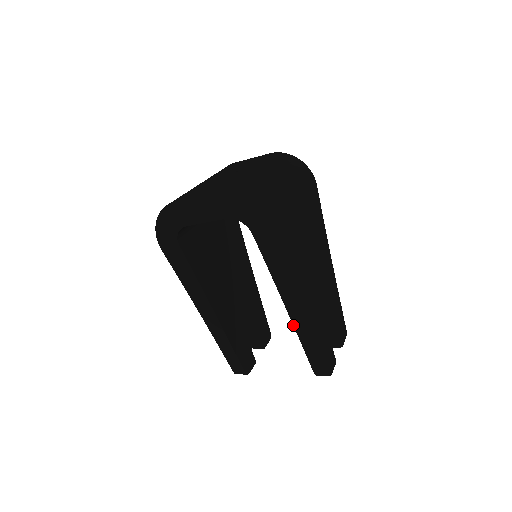
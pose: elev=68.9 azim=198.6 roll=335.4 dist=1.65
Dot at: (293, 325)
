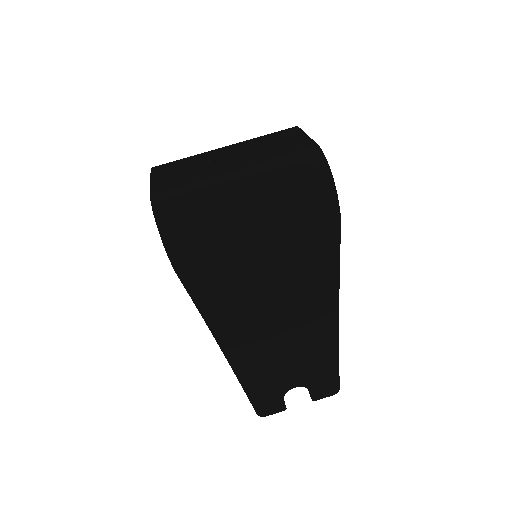
Dot at: occluded
